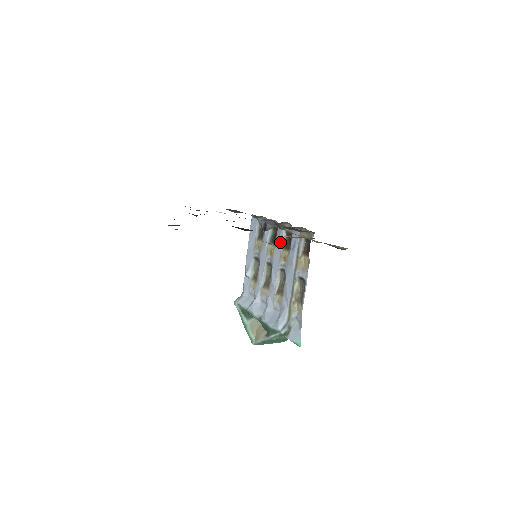
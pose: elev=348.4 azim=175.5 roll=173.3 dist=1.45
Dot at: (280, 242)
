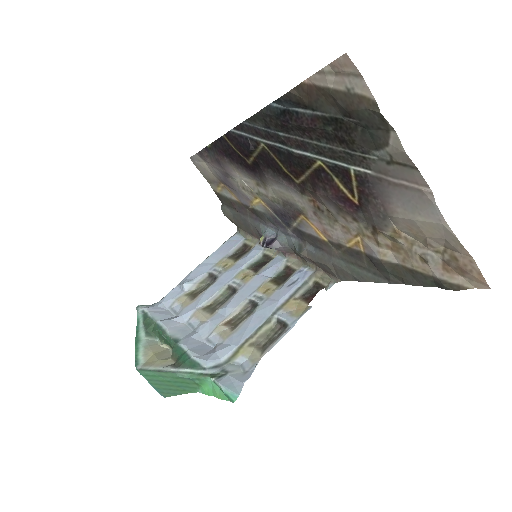
Dot at: (269, 272)
